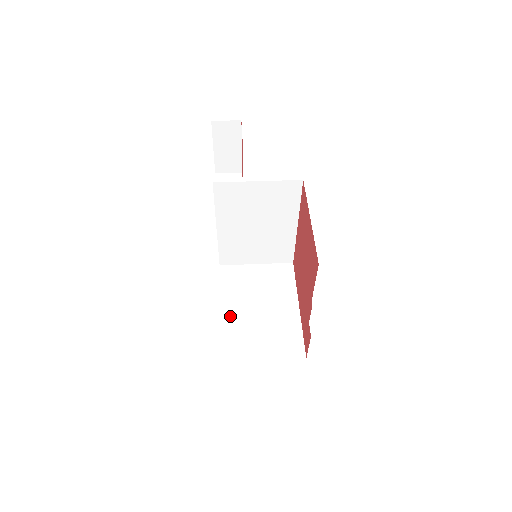
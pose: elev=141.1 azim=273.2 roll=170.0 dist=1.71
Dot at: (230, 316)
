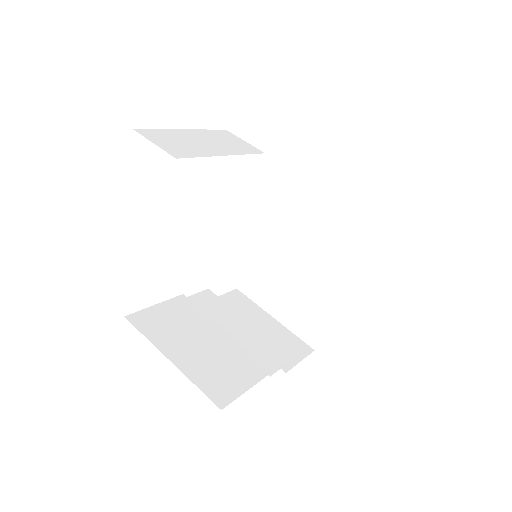
Dot at: (268, 245)
